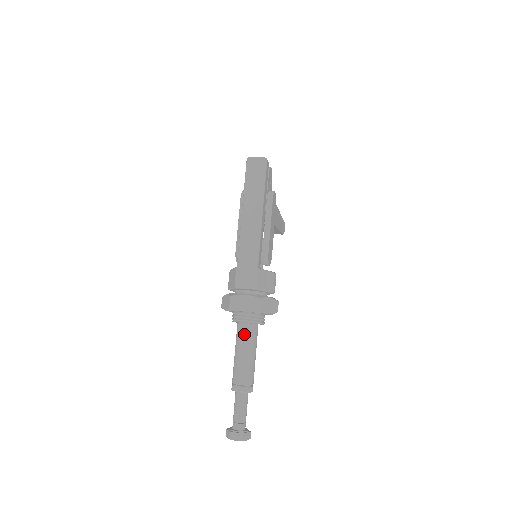
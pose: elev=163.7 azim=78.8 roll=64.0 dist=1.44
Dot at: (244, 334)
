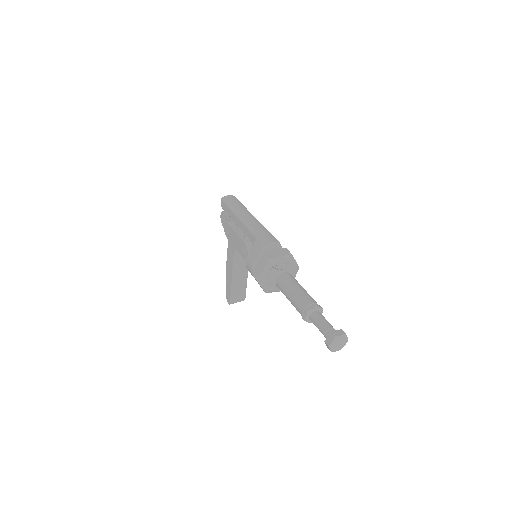
Dot at: (288, 278)
